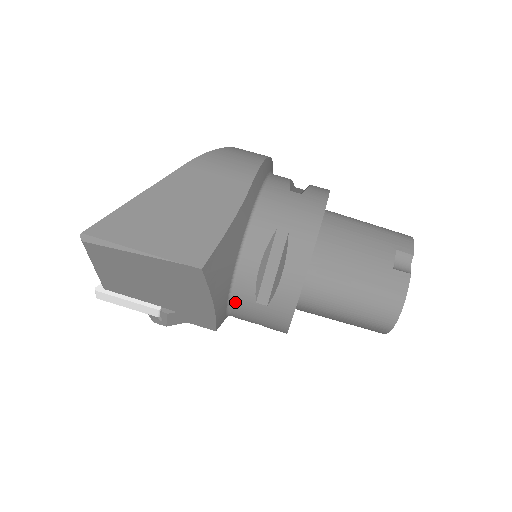
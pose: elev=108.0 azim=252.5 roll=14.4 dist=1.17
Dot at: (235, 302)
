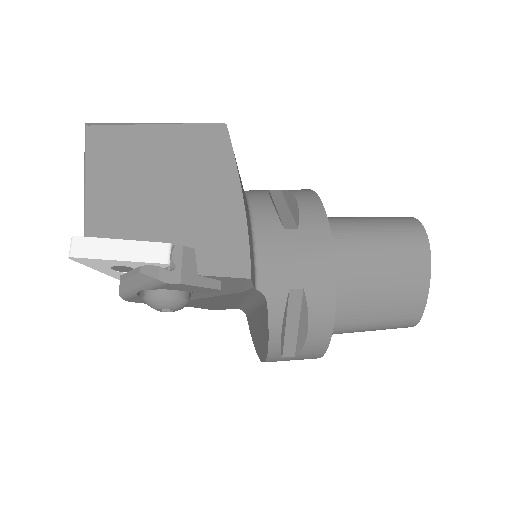
Dot at: (260, 240)
